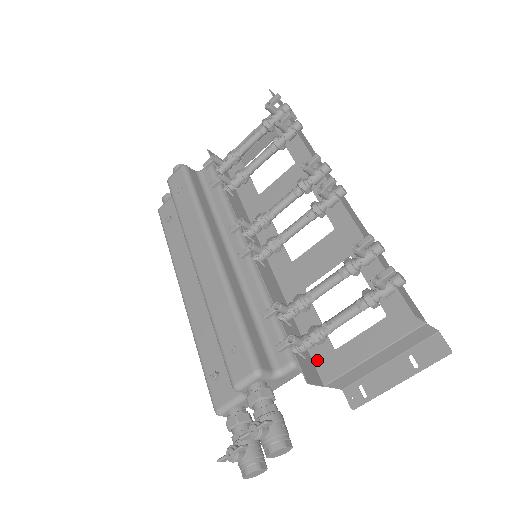
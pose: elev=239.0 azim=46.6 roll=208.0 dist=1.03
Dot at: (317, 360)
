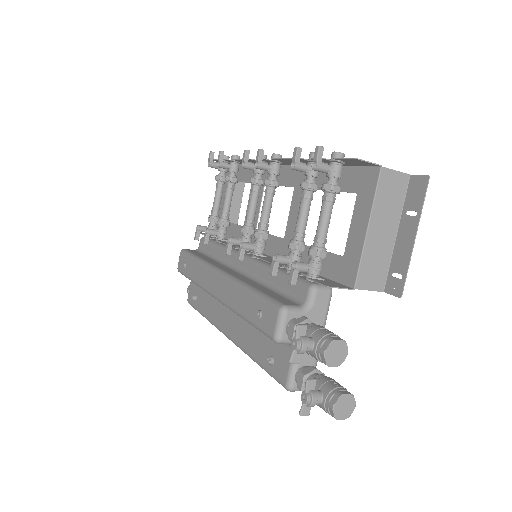
Dot at: (338, 278)
